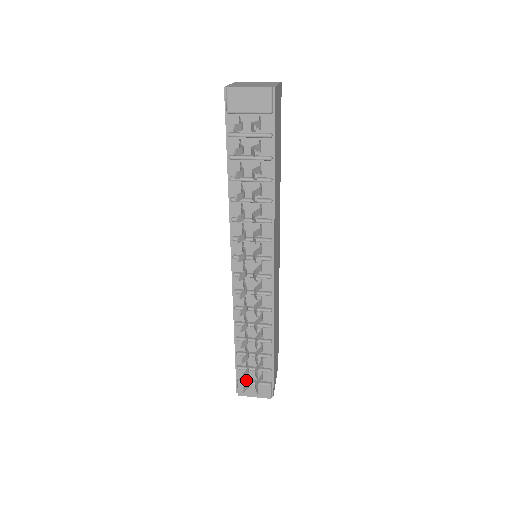
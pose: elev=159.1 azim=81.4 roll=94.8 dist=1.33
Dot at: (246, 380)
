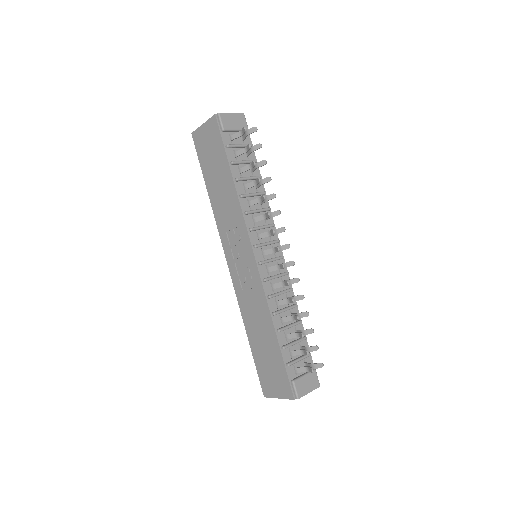
Dot at: (297, 377)
